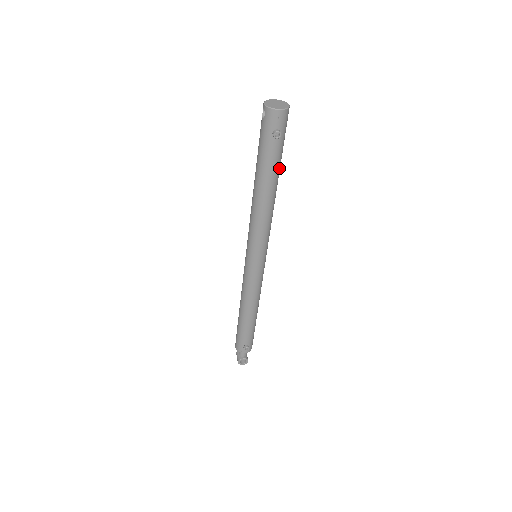
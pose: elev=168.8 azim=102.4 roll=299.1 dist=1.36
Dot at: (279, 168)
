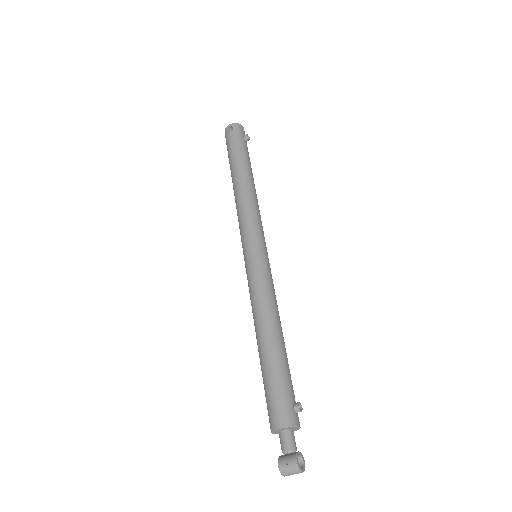
Dot at: occluded
